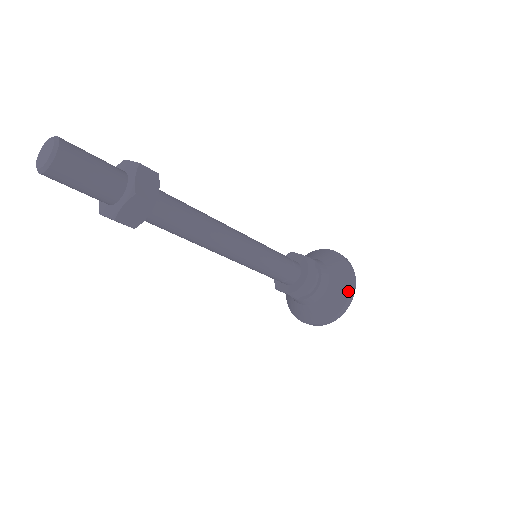
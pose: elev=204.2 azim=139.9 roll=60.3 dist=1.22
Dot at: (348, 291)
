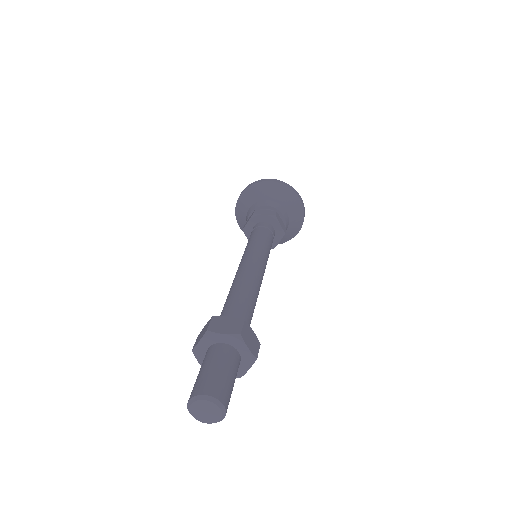
Dot at: (288, 240)
